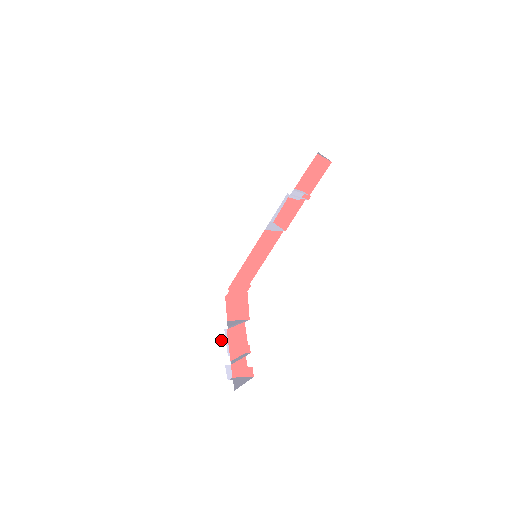
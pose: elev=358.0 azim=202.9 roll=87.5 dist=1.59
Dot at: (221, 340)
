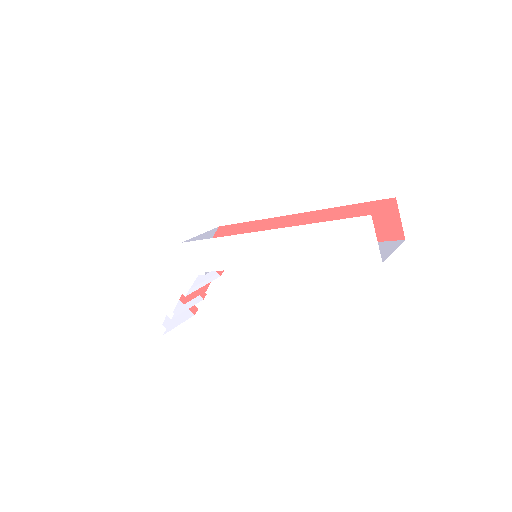
Dot at: (174, 298)
